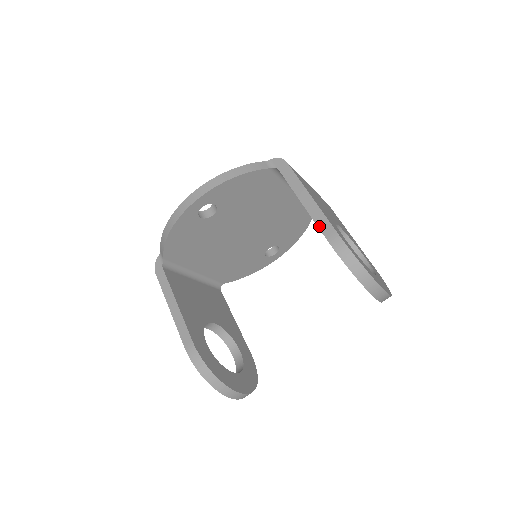
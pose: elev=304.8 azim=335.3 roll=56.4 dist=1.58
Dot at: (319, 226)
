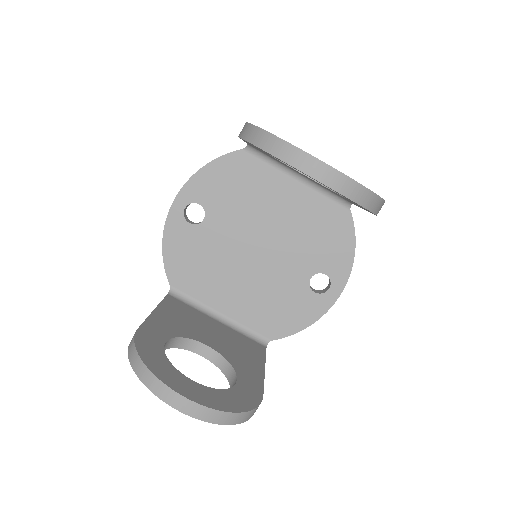
Dot at: occluded
